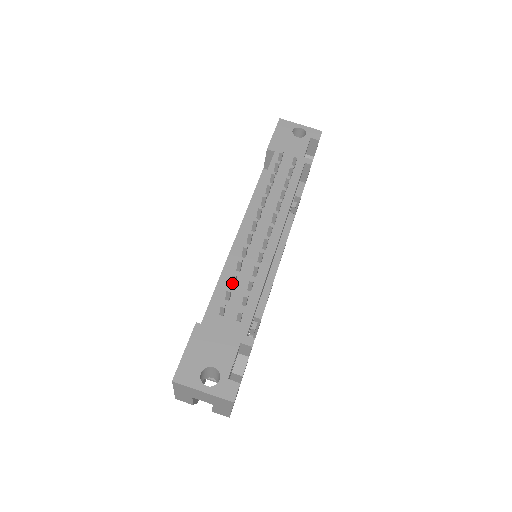
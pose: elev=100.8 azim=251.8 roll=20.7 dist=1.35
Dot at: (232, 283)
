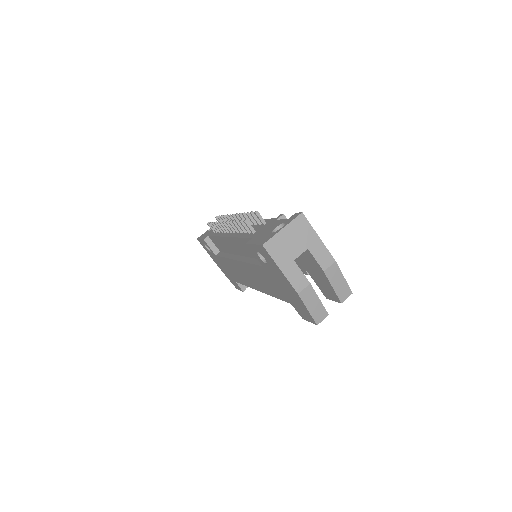
Dot at: (244, 231)
